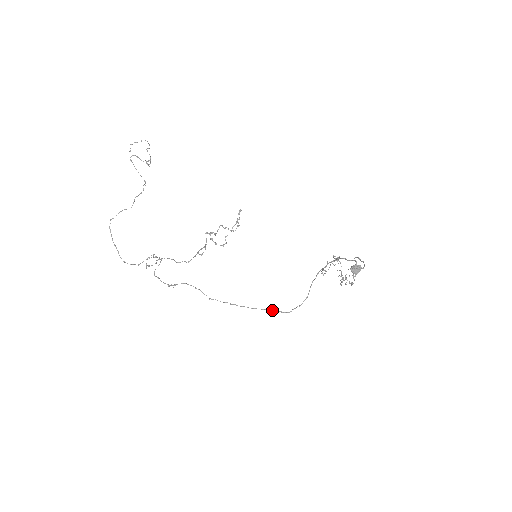
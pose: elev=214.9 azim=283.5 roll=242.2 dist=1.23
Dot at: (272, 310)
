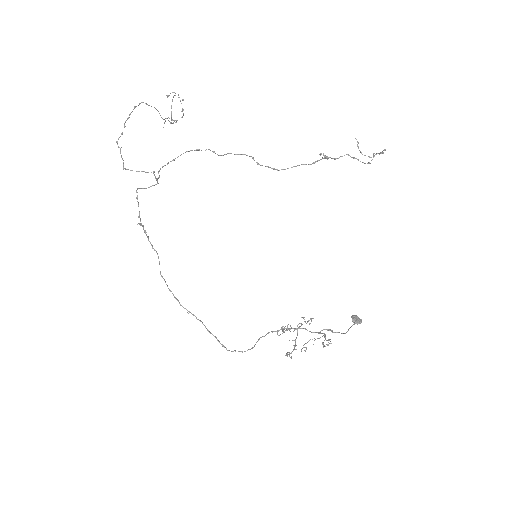
Dot at: (215, 336)
